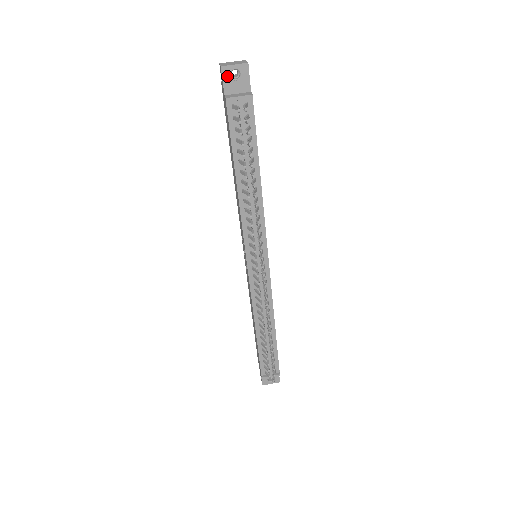
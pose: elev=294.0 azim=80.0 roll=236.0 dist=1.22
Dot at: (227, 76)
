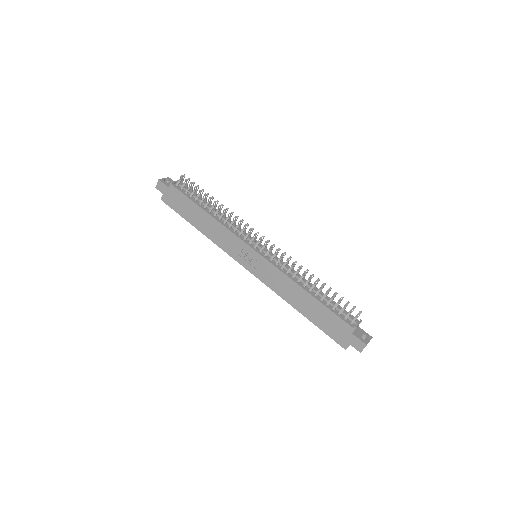
Dot at: (164, 182)
